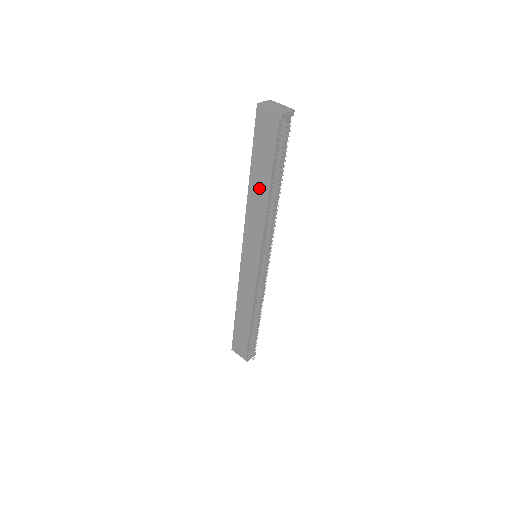
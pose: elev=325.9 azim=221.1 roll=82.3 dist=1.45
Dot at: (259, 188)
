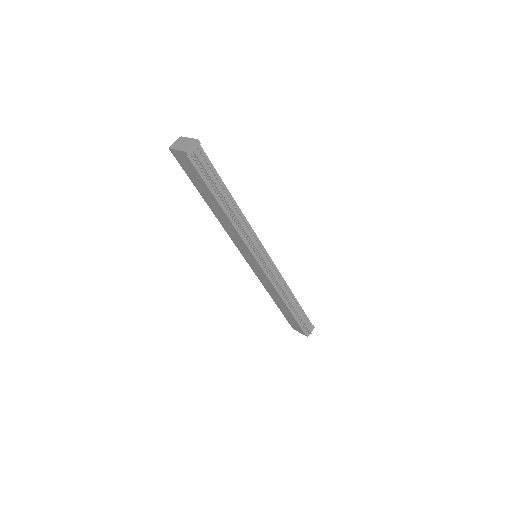
Dot at: (216, 208)
